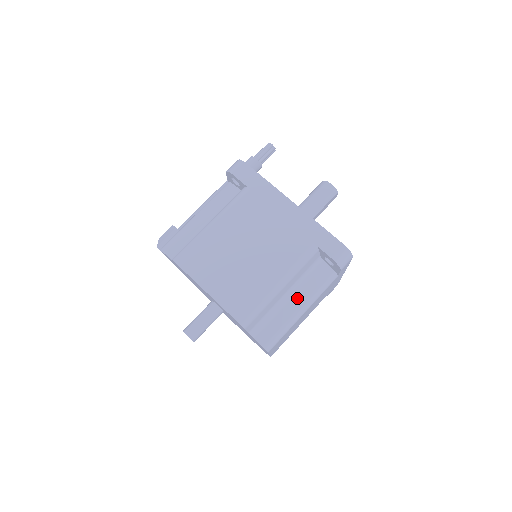
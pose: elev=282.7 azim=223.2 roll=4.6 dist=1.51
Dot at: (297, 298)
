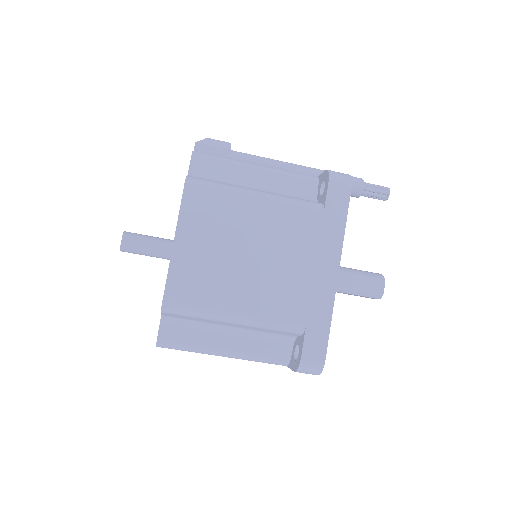
Dot at: (235, 341)
